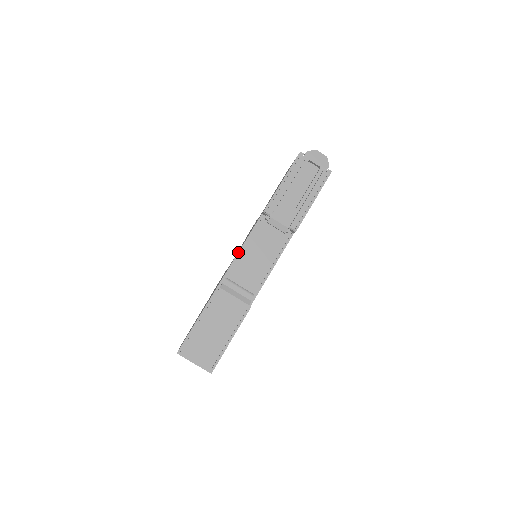
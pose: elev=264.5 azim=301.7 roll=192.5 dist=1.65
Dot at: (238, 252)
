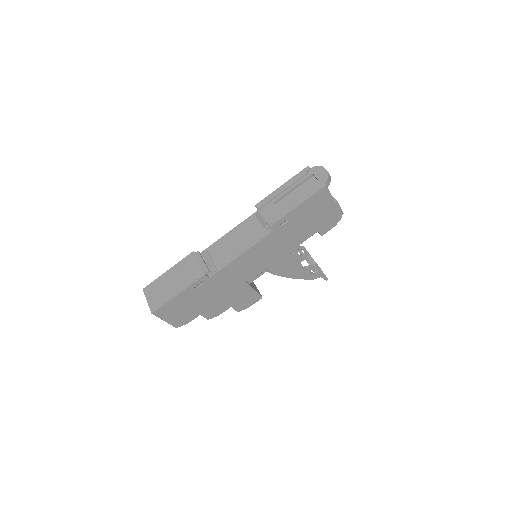
Dot at: (225, 234)
